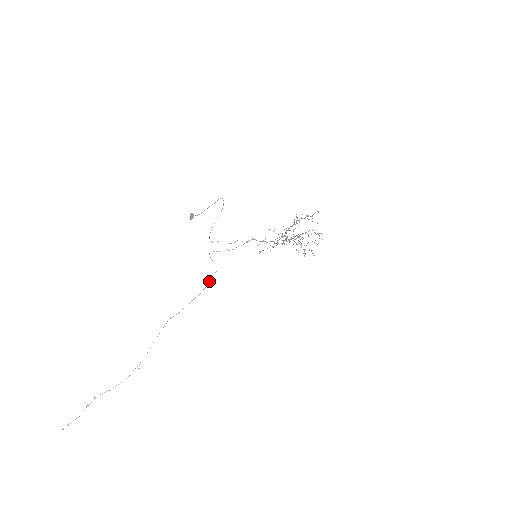
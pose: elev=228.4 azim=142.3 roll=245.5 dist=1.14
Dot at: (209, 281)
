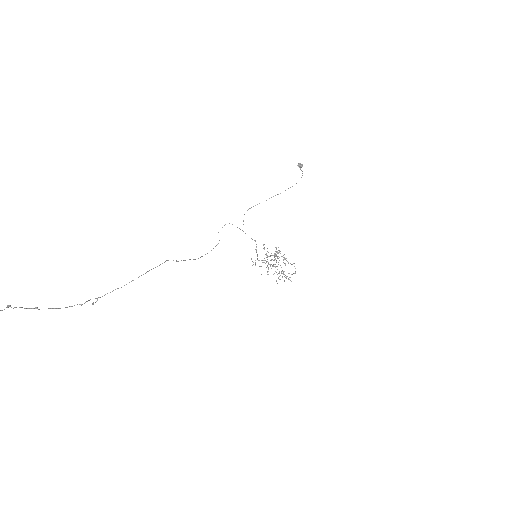
Dot at: occluded
